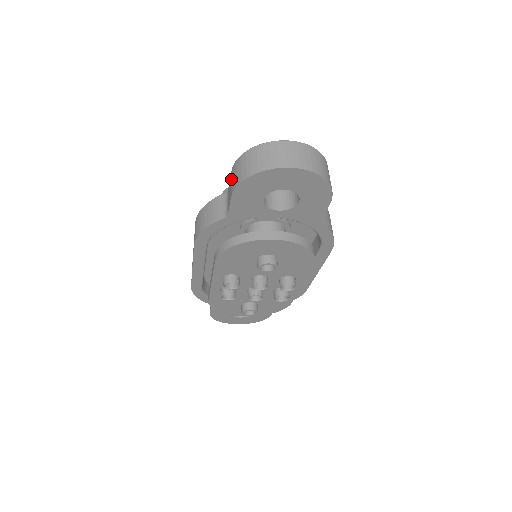
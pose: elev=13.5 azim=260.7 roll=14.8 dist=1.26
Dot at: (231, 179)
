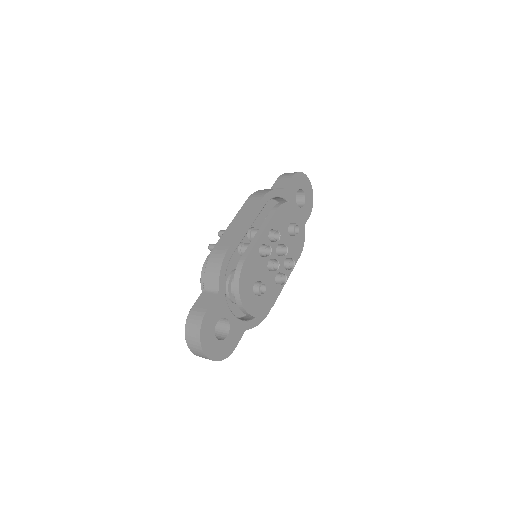
Dot at: (282, 178)
